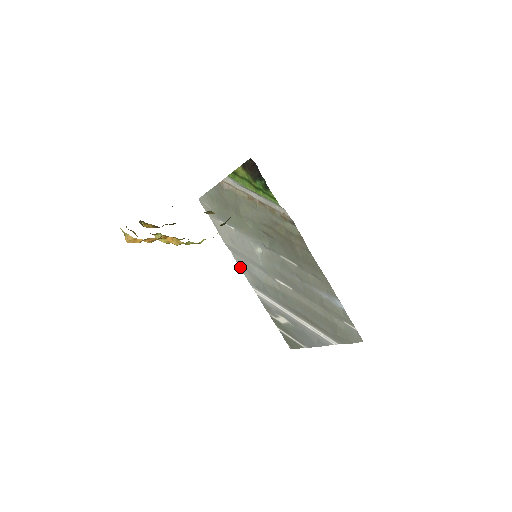
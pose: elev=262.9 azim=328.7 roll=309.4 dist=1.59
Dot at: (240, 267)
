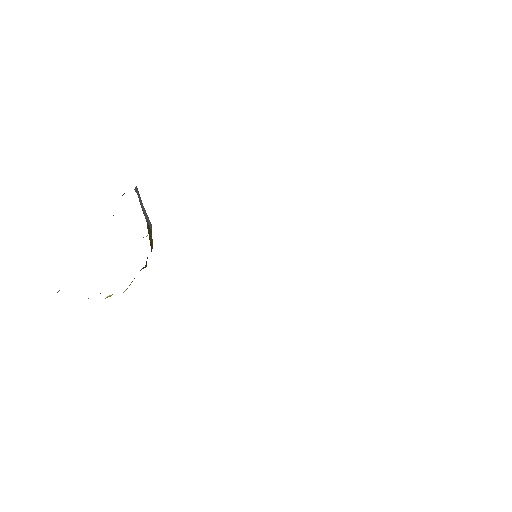
Dot at: occluded
